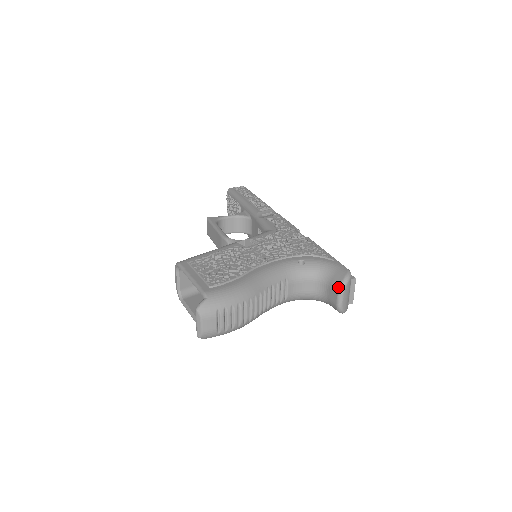
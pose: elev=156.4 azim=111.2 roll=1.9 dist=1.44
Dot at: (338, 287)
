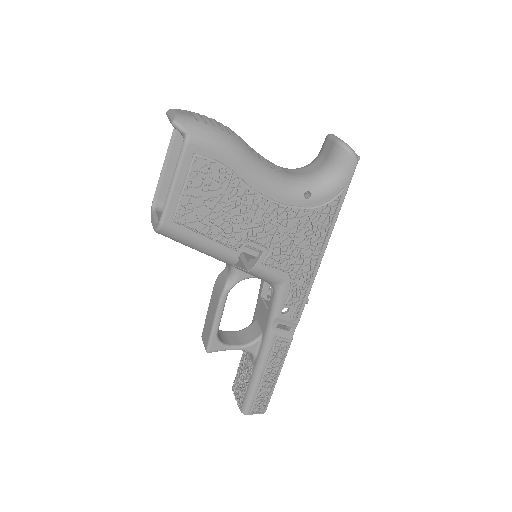
Dot at: occluded
